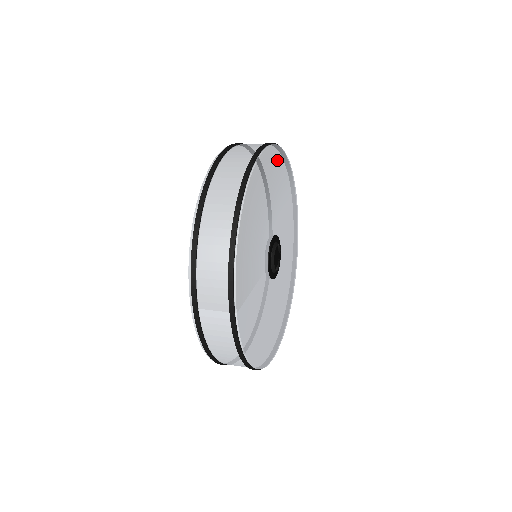
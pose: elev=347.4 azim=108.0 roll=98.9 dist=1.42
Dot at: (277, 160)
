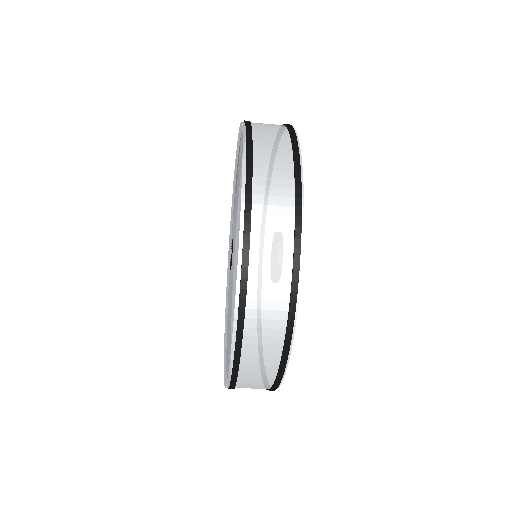
Dot at: occluded
